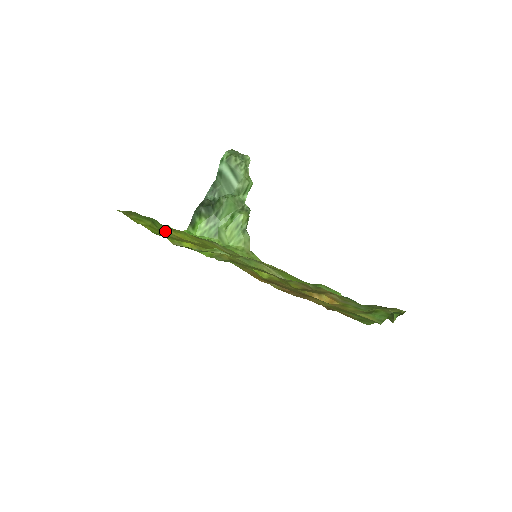
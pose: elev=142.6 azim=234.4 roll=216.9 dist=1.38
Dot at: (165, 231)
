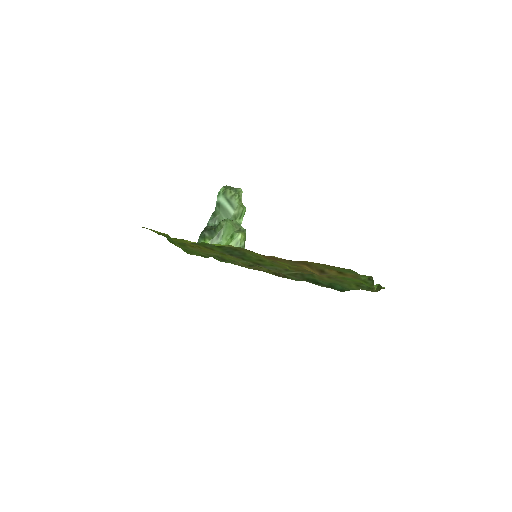
Dot at: occluded
